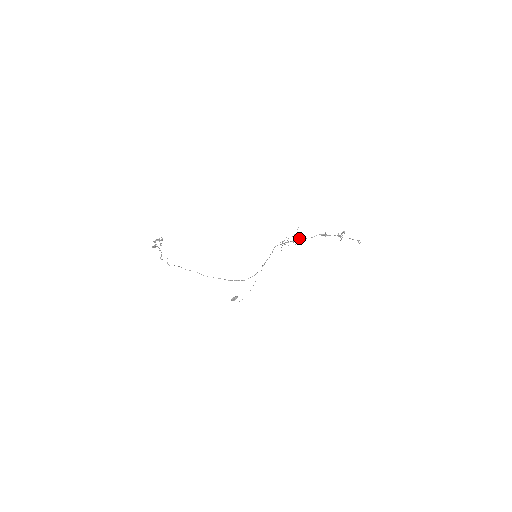
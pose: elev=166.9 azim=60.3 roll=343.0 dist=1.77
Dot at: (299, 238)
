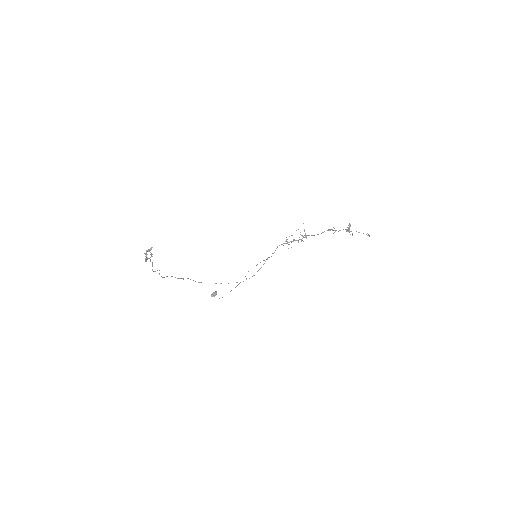
Dot at: (306, 235)
